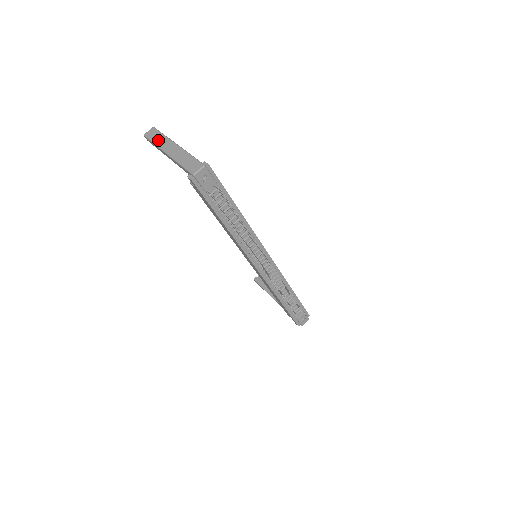
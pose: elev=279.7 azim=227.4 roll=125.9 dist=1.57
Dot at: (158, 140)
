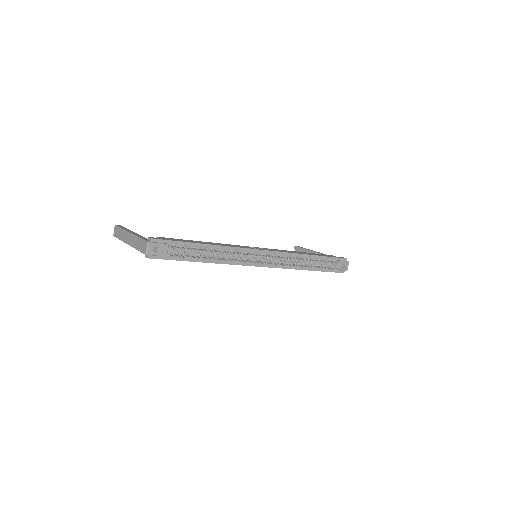
Dot at: (120, 236)
